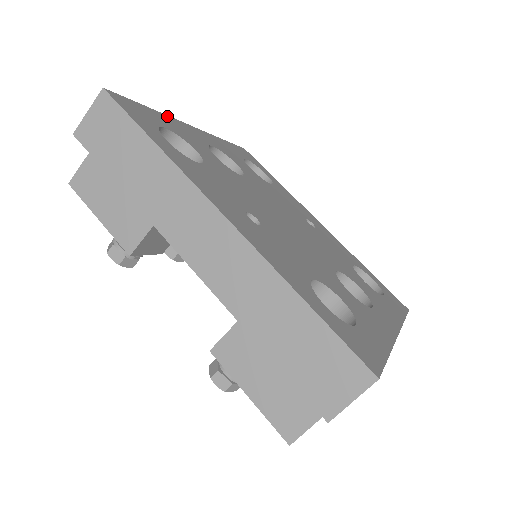
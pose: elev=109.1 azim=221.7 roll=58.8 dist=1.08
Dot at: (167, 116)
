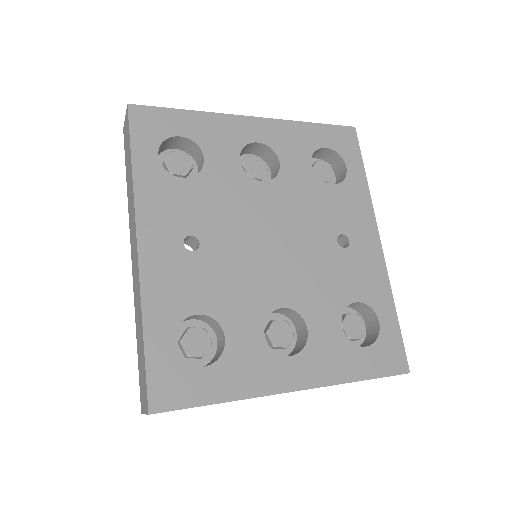
Dot at: (210, 114)
